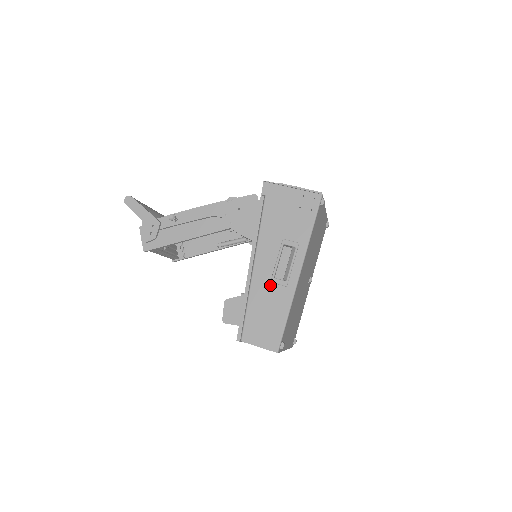
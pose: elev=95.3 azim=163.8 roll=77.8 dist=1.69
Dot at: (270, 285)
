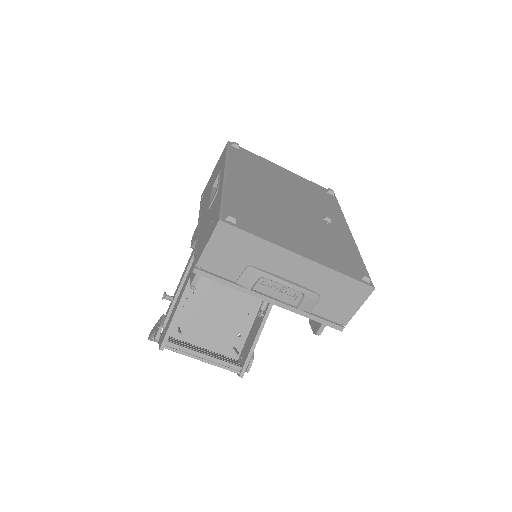
Dot at: (209, 210)
